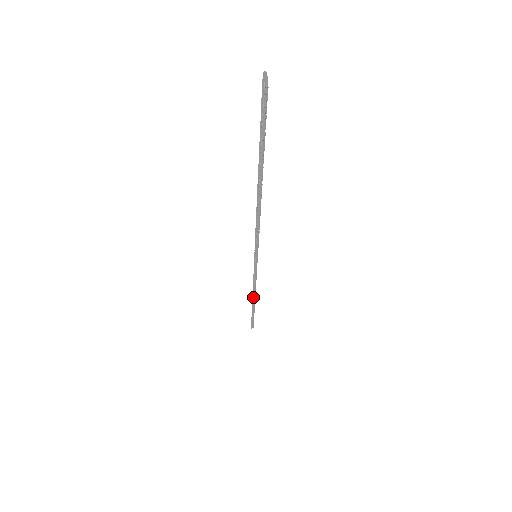
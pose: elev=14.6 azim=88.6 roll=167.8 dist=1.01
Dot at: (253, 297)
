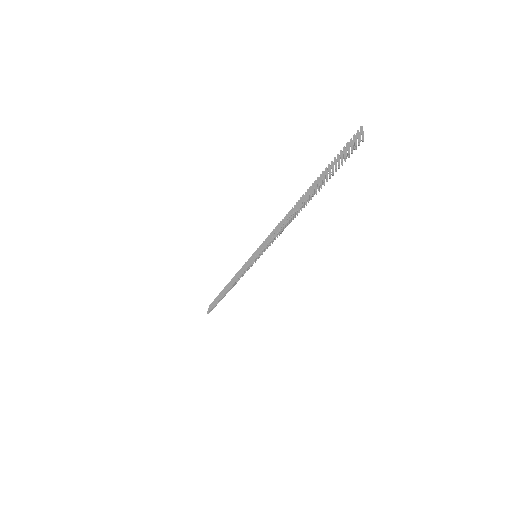
Dot at: (229, 288)
